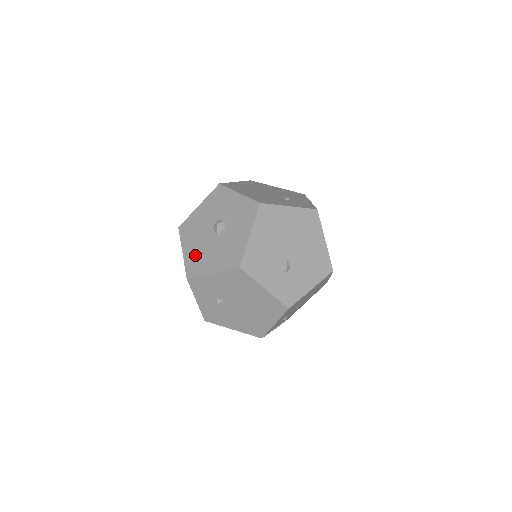
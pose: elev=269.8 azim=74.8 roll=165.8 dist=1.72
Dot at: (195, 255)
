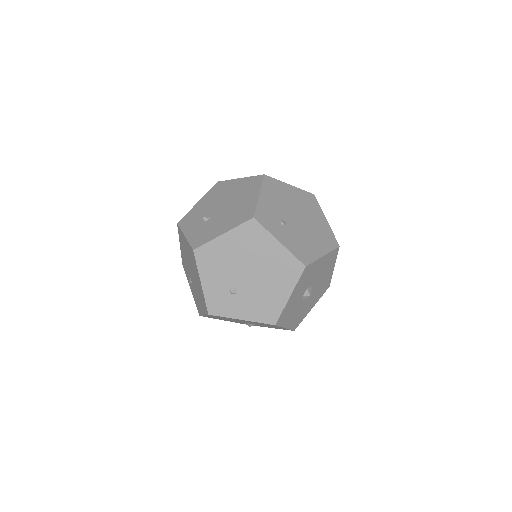
Dot at: occluded
